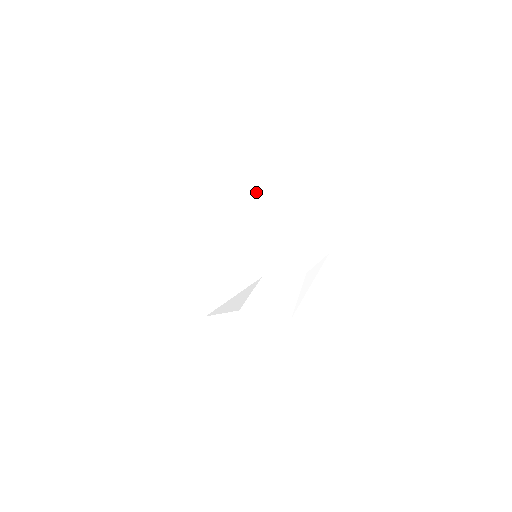
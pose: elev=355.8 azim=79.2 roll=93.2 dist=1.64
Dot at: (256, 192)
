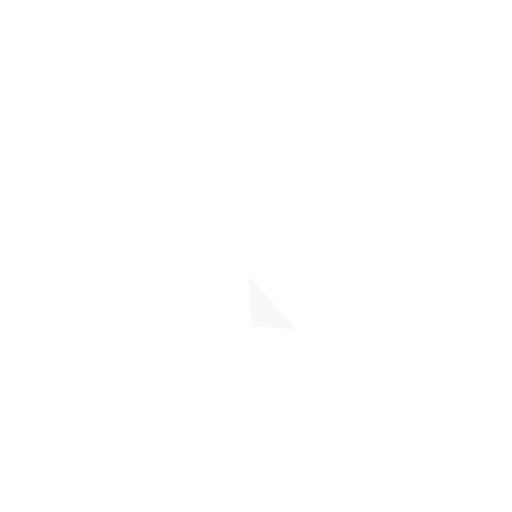
Dot at: (237, 176)
